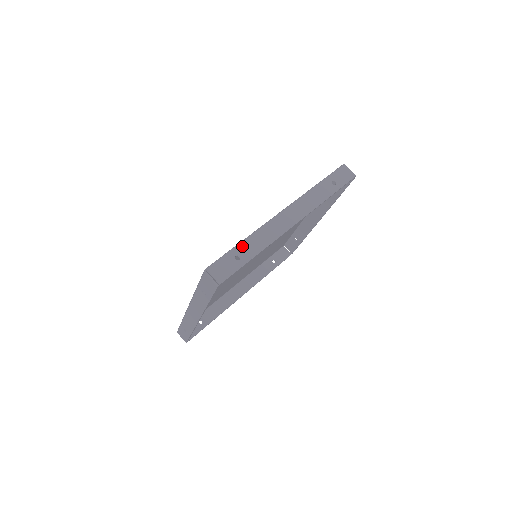
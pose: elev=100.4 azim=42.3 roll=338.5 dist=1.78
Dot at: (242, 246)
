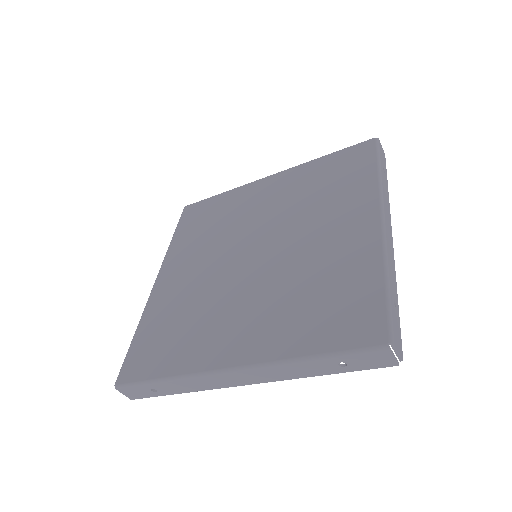
Dot at: (160, 385)
